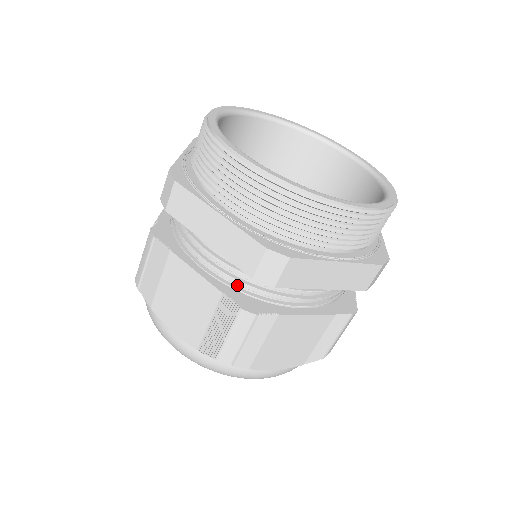
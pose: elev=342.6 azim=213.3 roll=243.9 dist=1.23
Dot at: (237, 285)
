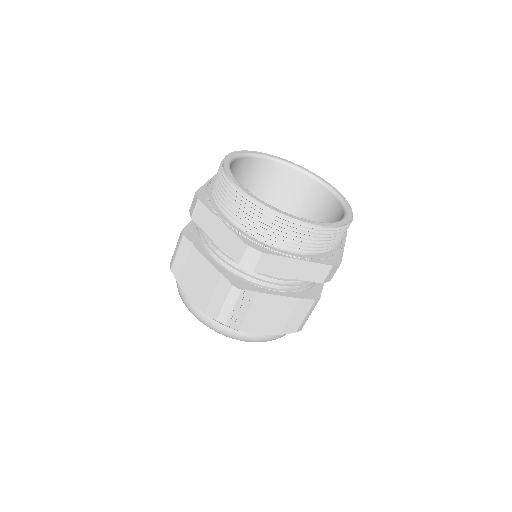
Dot at: (297, 288)
